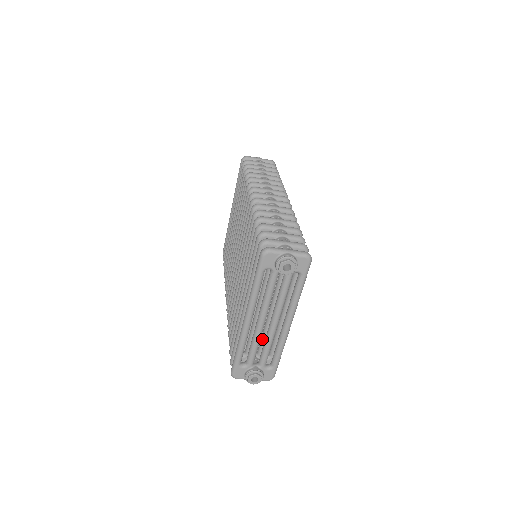
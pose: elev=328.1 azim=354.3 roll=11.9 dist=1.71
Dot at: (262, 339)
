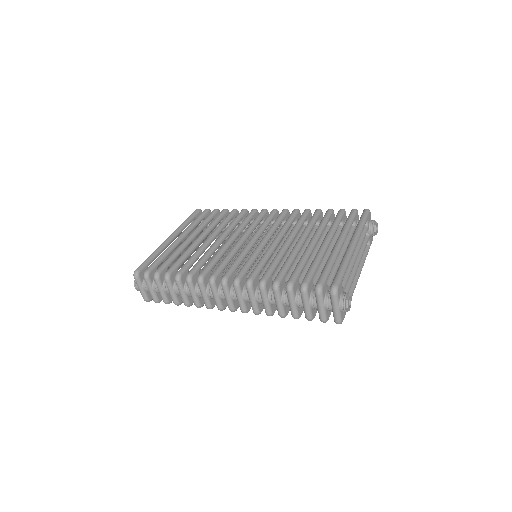
Dot at: occluded
